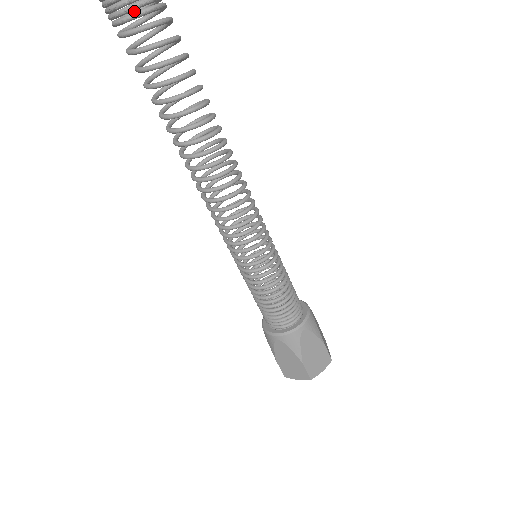
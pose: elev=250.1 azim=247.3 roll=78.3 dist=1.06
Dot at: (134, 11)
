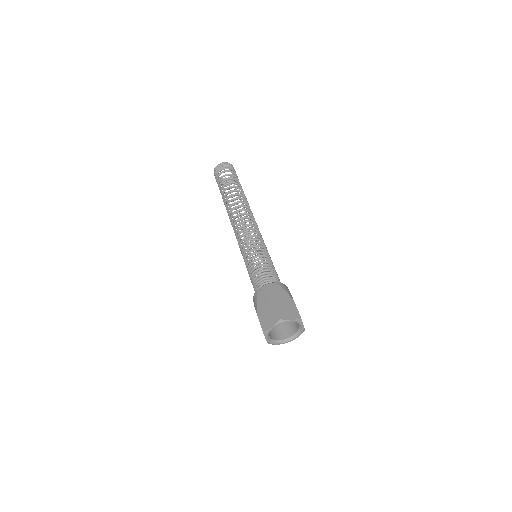
Dot at: occluded
